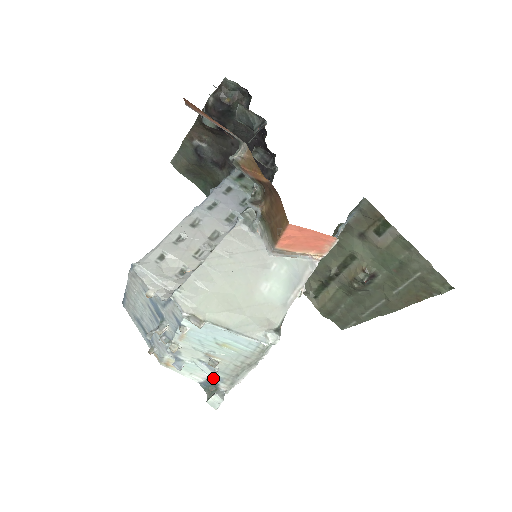
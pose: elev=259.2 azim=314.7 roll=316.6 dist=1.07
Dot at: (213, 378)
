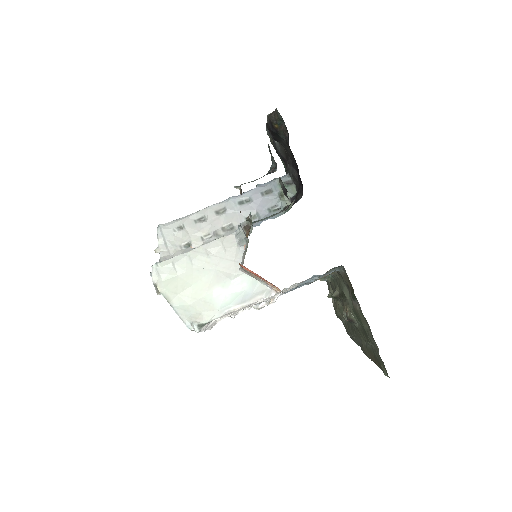
Dot at: occluded
